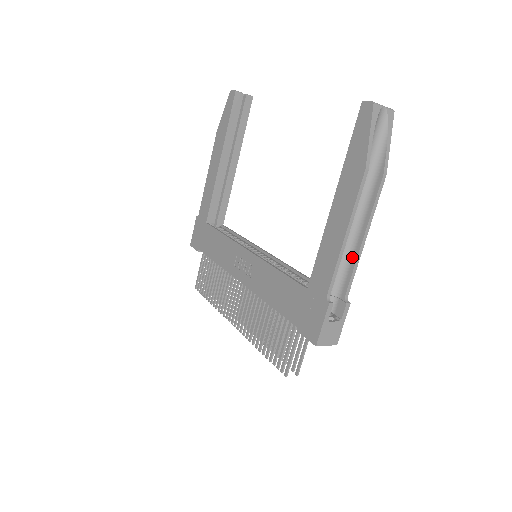
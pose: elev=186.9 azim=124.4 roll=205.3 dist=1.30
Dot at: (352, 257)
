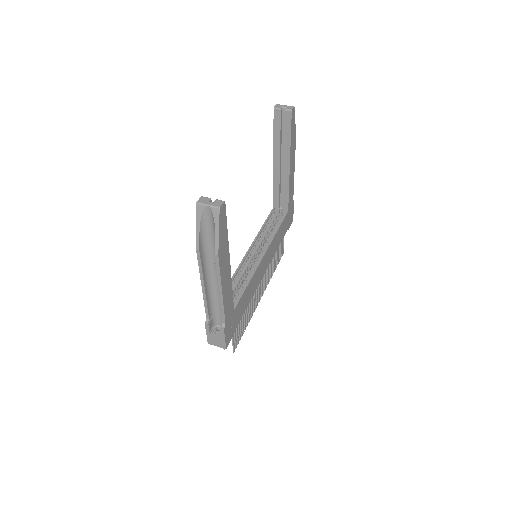
Dot at: occluded
